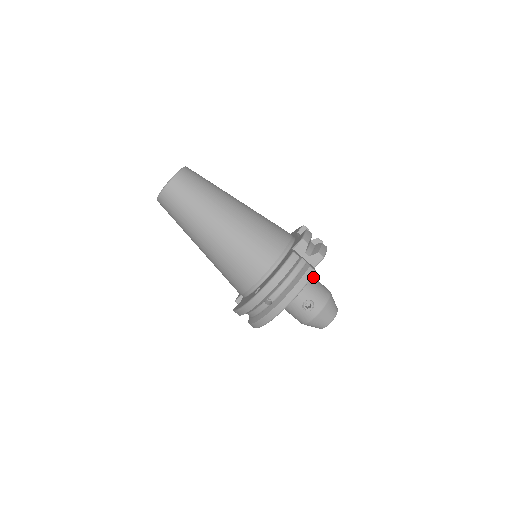
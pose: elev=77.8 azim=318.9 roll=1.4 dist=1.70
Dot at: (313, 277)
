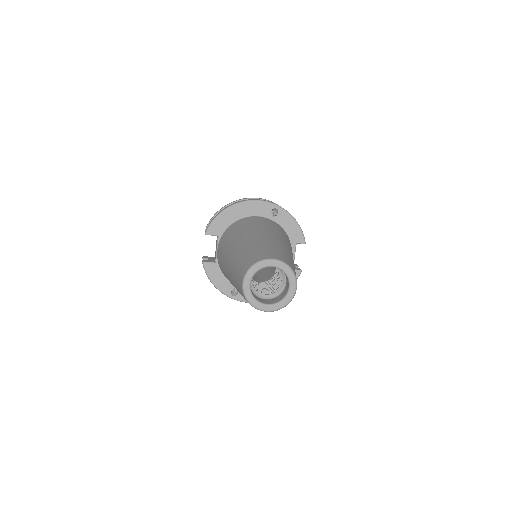
Dot at: occluded
